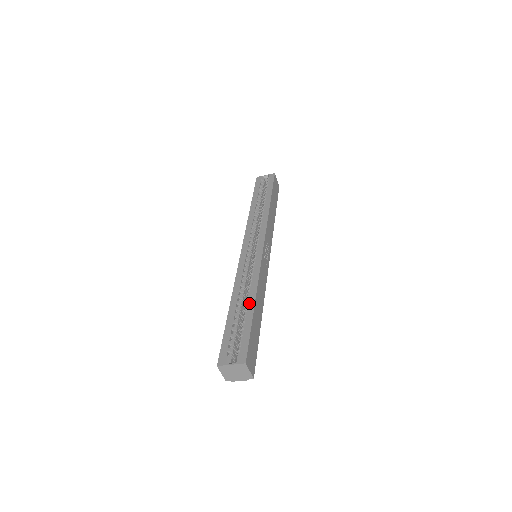
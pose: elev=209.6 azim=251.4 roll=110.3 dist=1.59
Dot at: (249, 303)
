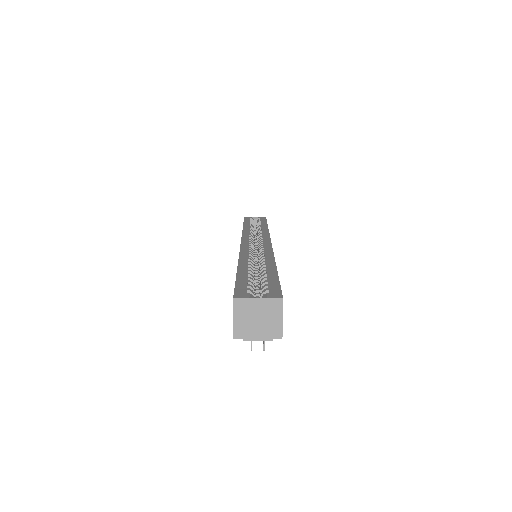
Dot at: (268, 265)
